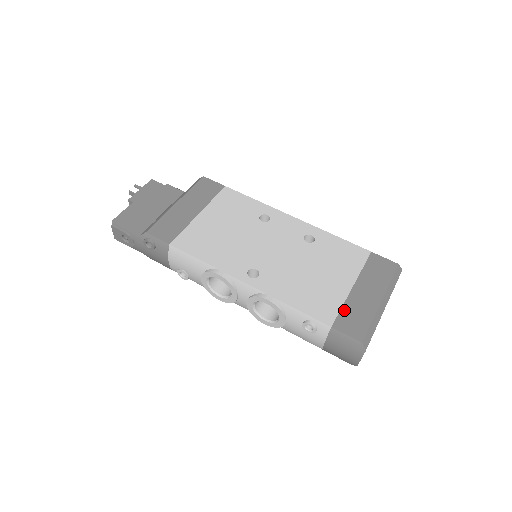
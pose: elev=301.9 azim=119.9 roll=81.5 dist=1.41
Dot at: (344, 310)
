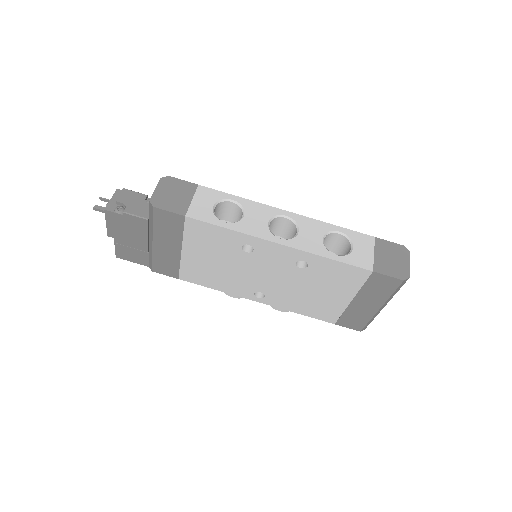
Dot at: (344, 315)
